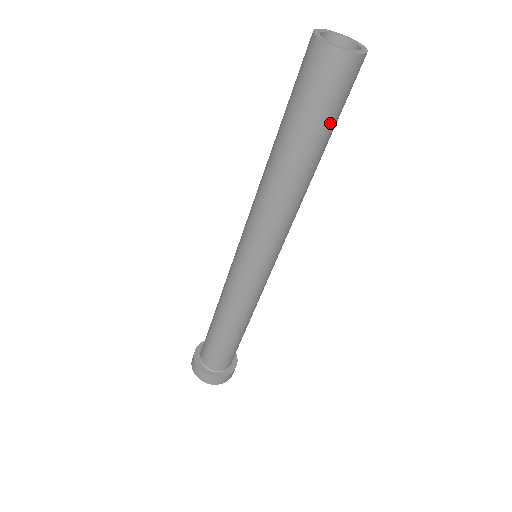
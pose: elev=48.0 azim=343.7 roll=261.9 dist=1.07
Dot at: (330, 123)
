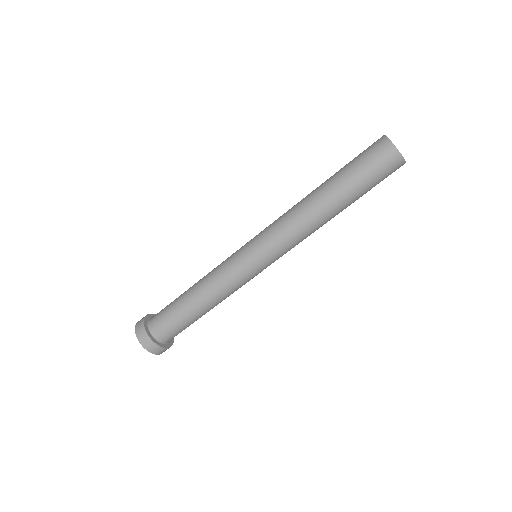
Dot at: occluded
